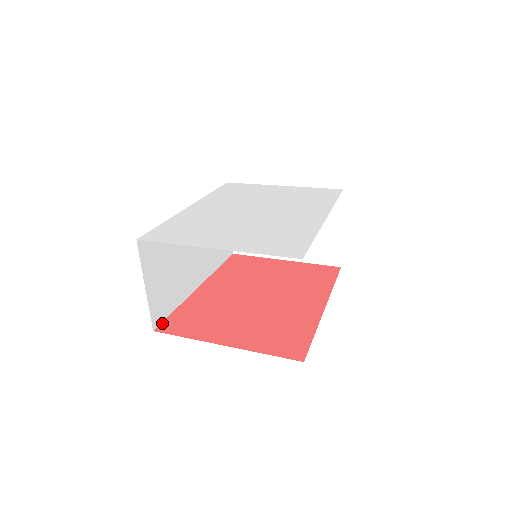
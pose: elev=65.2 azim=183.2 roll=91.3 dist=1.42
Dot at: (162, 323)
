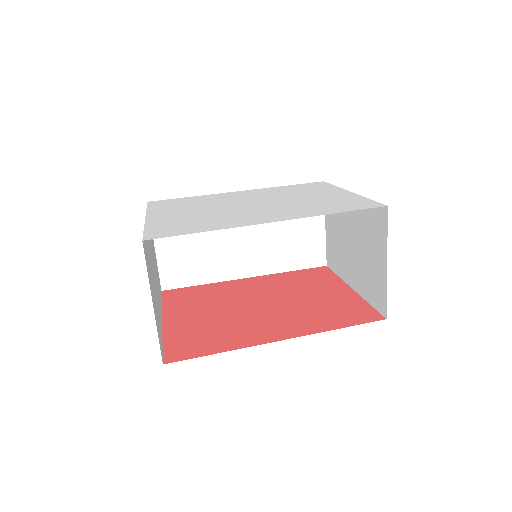
Dot at: (175, 289)
